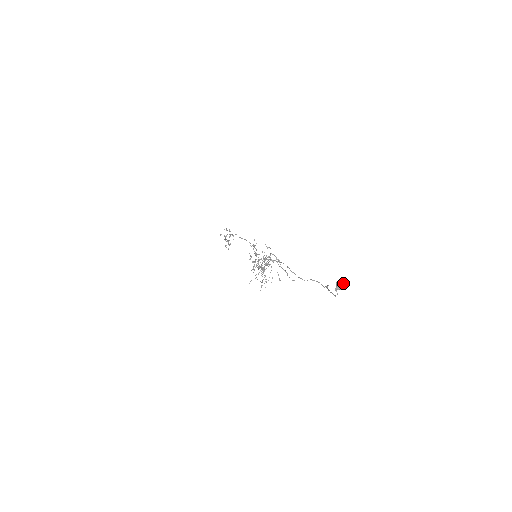
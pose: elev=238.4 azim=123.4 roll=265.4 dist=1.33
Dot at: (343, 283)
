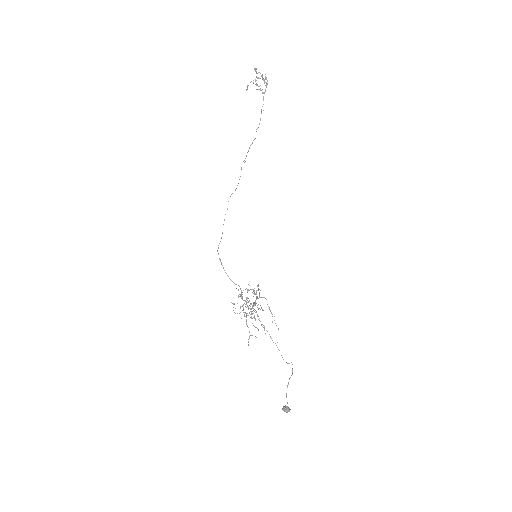
Dot at: (287, 412)
